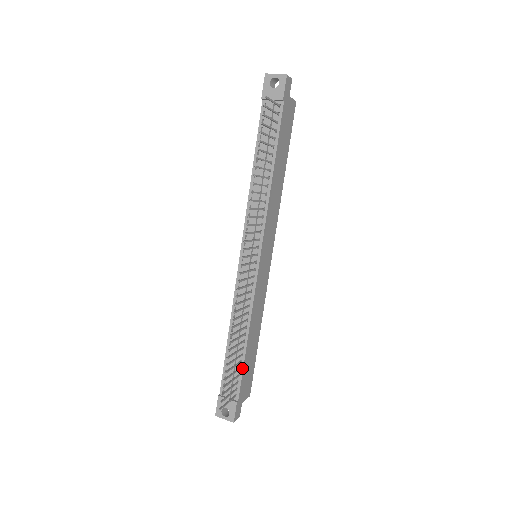
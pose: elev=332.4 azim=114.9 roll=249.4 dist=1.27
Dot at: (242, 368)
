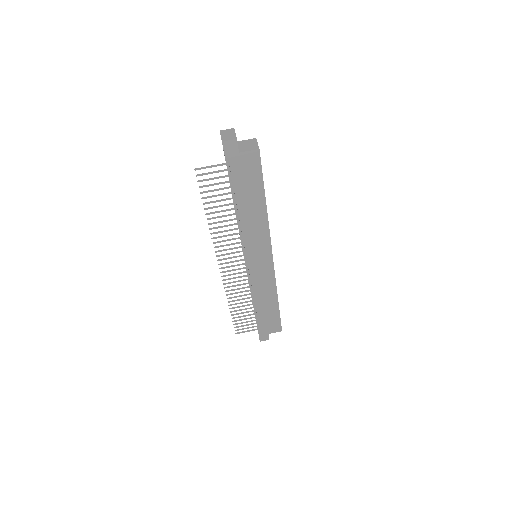
Dot at: (257, 317)
